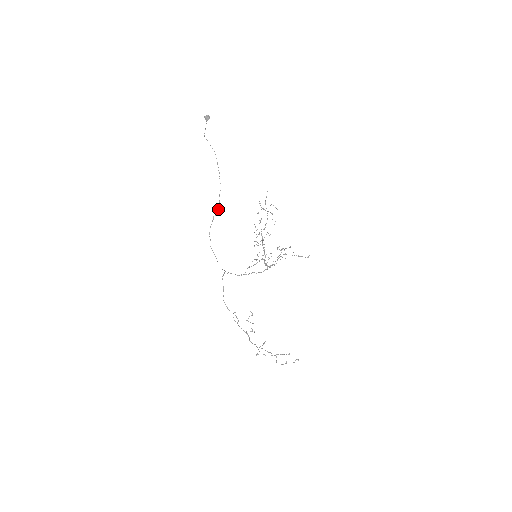
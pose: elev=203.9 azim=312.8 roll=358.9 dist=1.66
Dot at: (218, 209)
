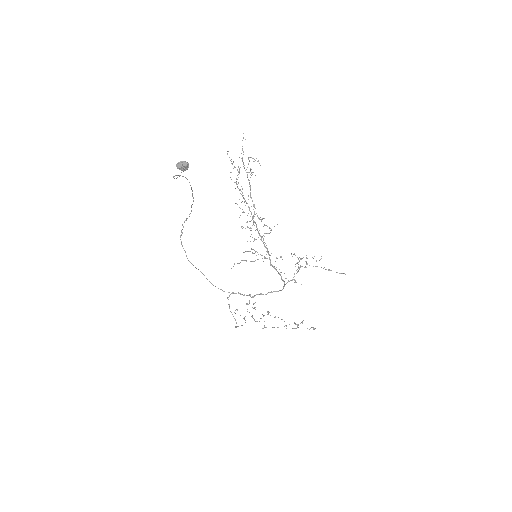
Dot at: (189, 216)
